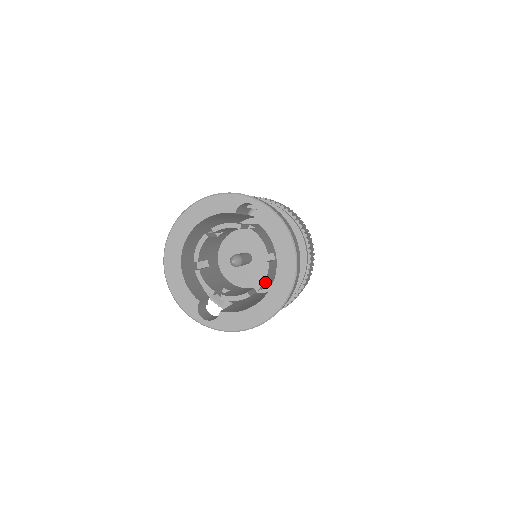
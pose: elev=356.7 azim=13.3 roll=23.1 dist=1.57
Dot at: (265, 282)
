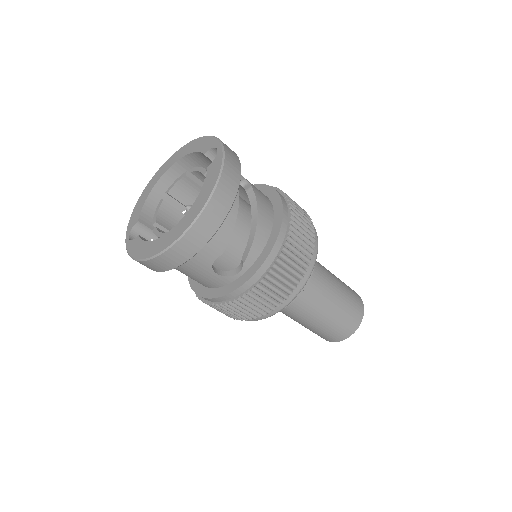
Dot at: occluded
